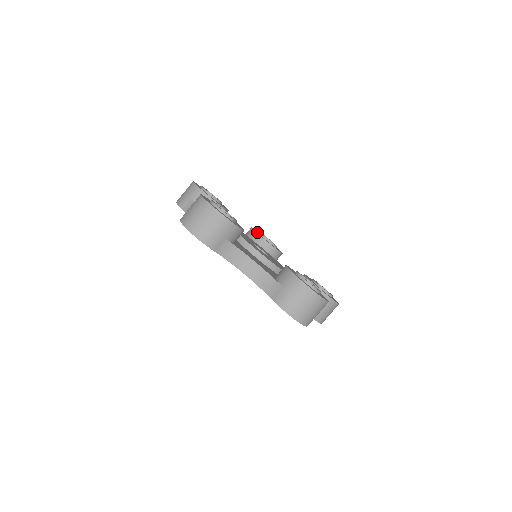
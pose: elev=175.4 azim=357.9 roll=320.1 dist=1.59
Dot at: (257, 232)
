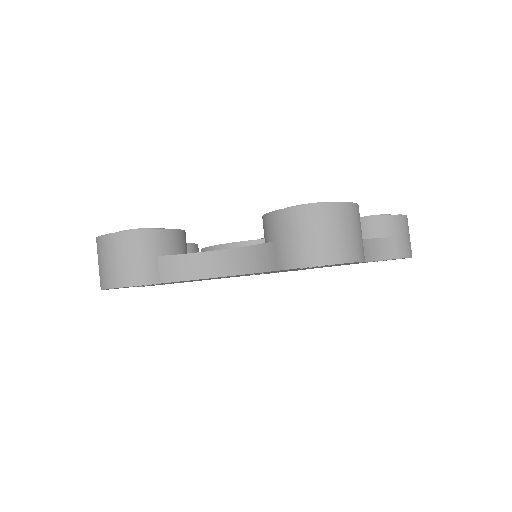
Dot at: occluded
